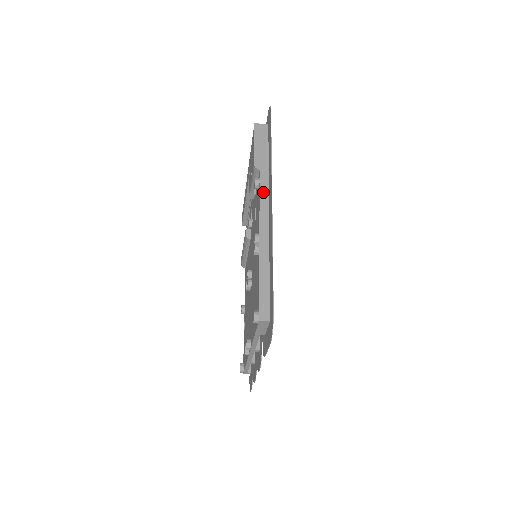
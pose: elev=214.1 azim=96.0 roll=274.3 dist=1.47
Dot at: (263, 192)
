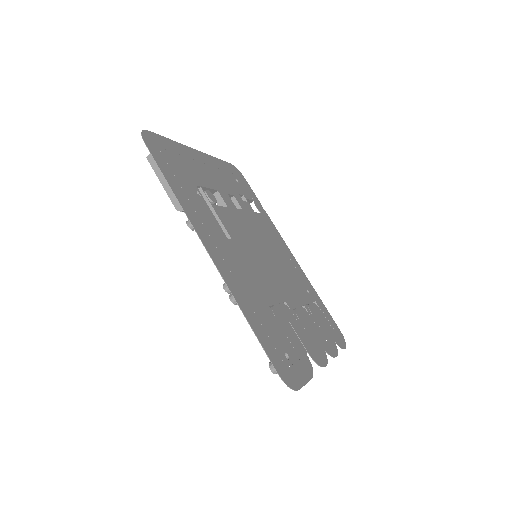
Dot at: occluded
